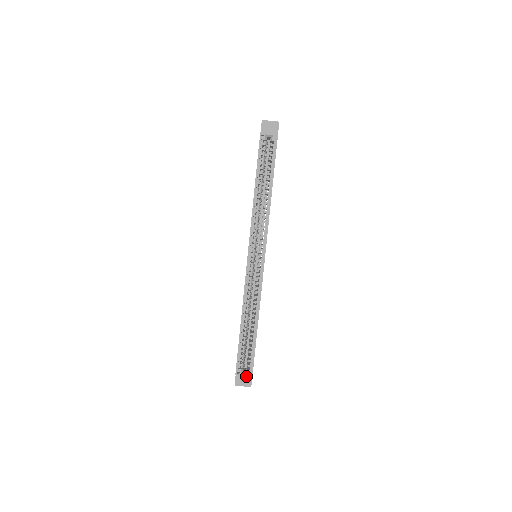
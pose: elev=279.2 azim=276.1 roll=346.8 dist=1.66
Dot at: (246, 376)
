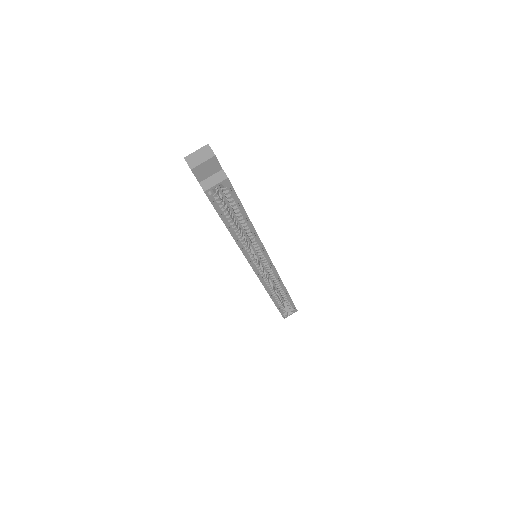
Dot at: occluded
